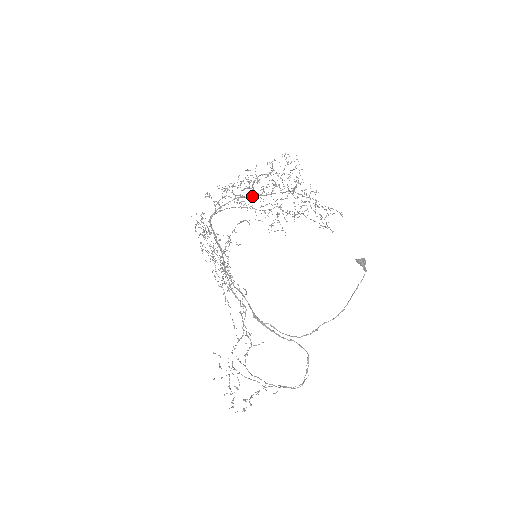
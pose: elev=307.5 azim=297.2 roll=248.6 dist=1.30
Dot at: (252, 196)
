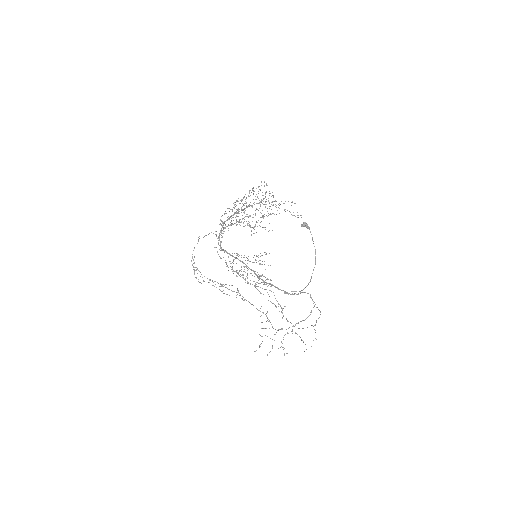
Dot at: occluded
